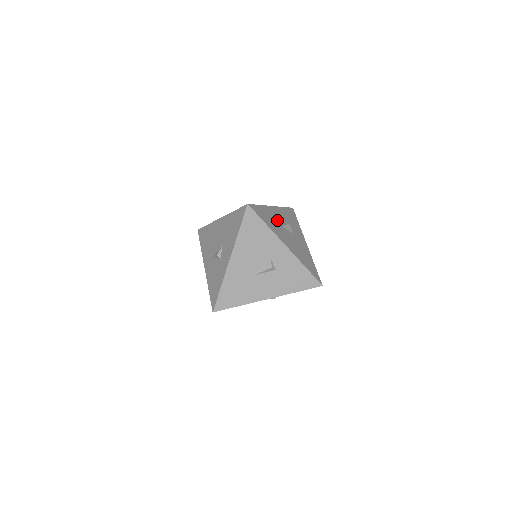
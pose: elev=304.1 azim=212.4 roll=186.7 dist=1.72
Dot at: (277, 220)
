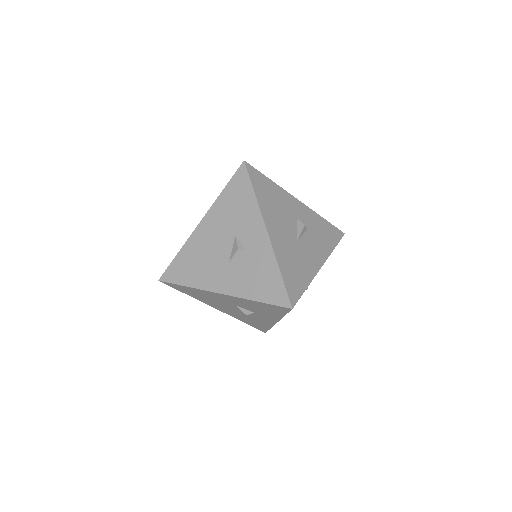
Dot at: occluded
